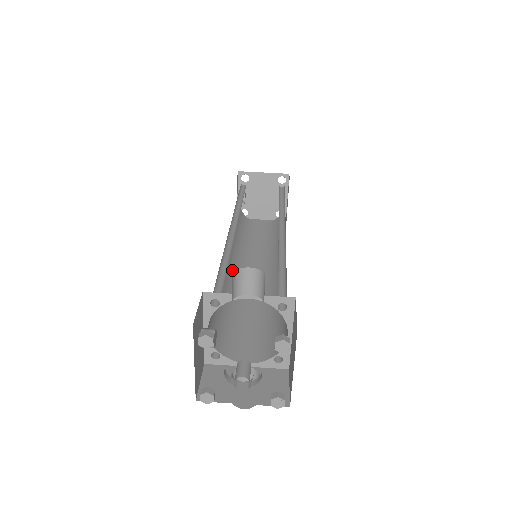
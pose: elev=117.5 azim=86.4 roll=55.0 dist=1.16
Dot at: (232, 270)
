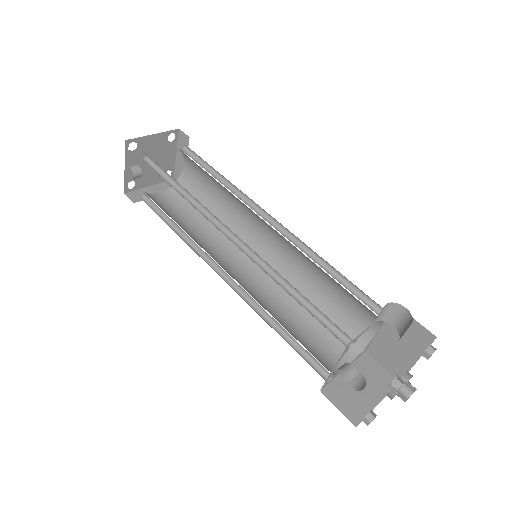
Dot at: (233, 278)
